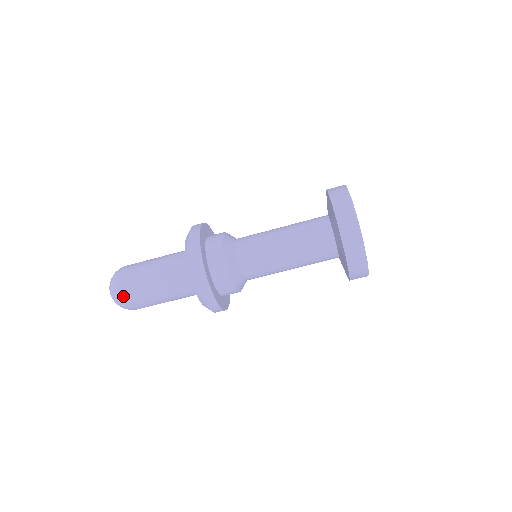
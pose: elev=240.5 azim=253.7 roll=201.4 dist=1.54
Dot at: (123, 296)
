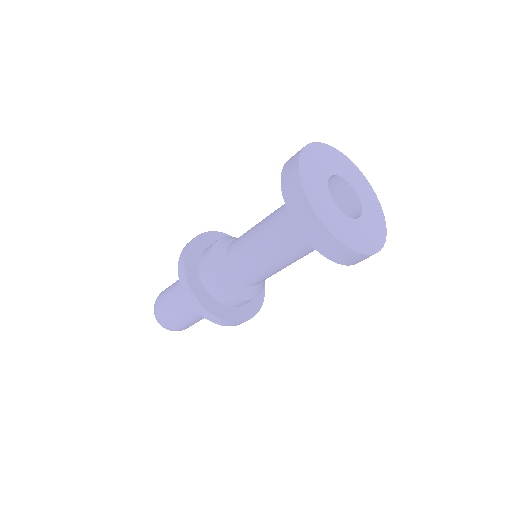
Dot at: (171, 329)
